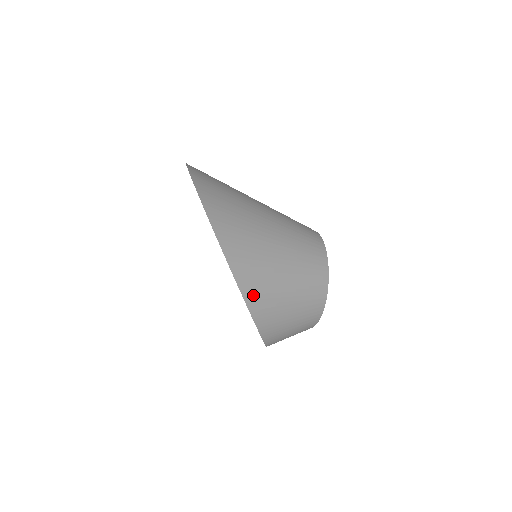
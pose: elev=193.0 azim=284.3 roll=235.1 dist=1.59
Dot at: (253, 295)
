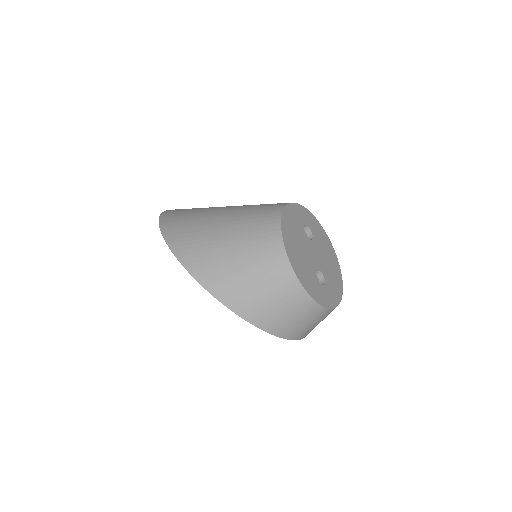
Dot at: (185, 251)
